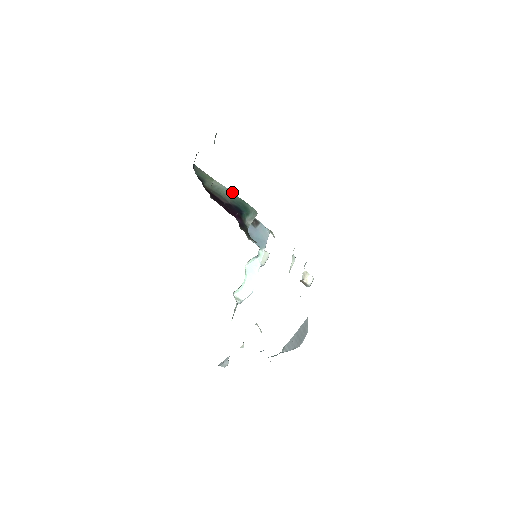
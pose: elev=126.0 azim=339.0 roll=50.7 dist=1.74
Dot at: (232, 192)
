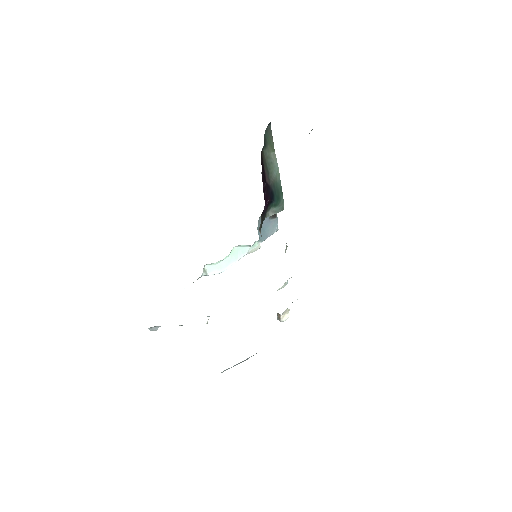
Dot at: occluded
